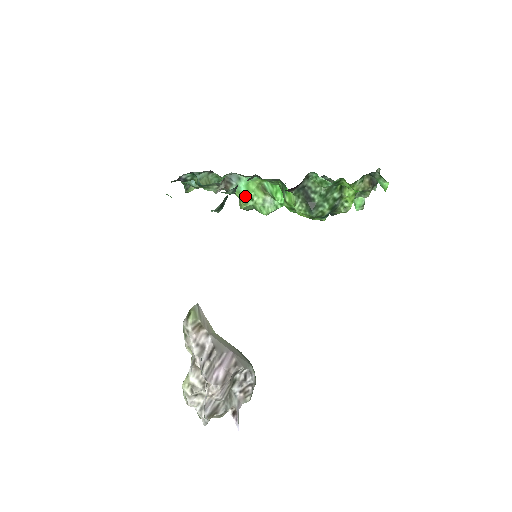
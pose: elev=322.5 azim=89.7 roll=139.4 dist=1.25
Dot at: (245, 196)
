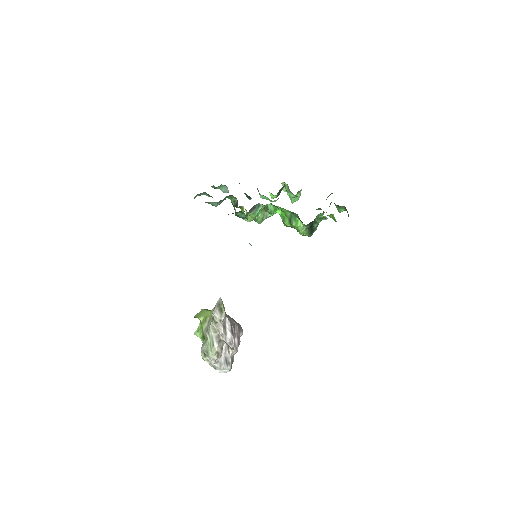
Dot at: (256, 215)
